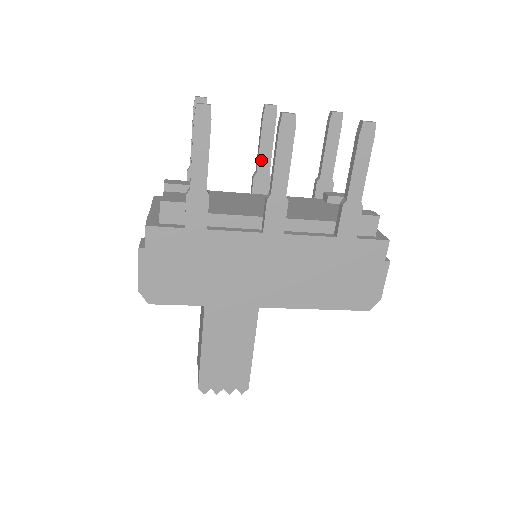
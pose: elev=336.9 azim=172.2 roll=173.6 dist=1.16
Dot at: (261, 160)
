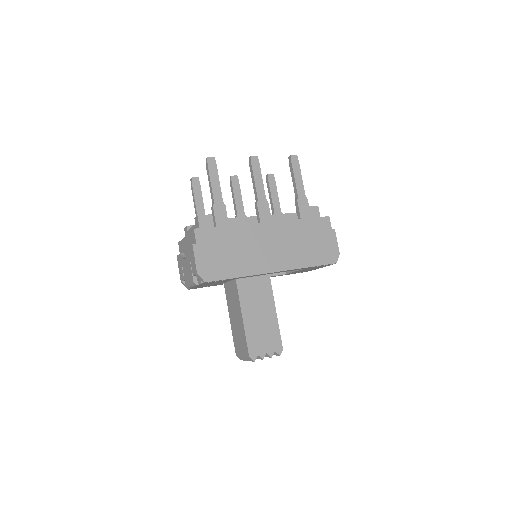
Dot at: (238, 207)
